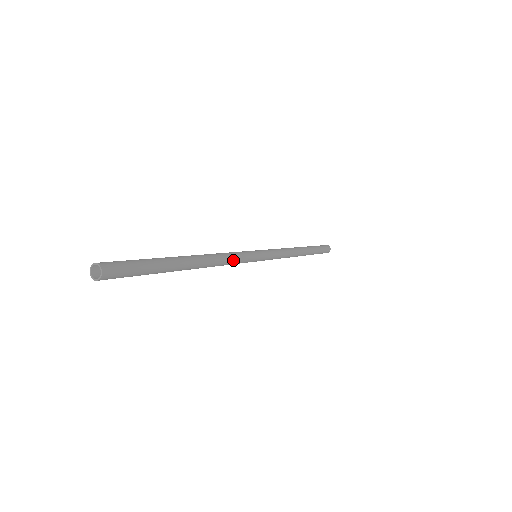
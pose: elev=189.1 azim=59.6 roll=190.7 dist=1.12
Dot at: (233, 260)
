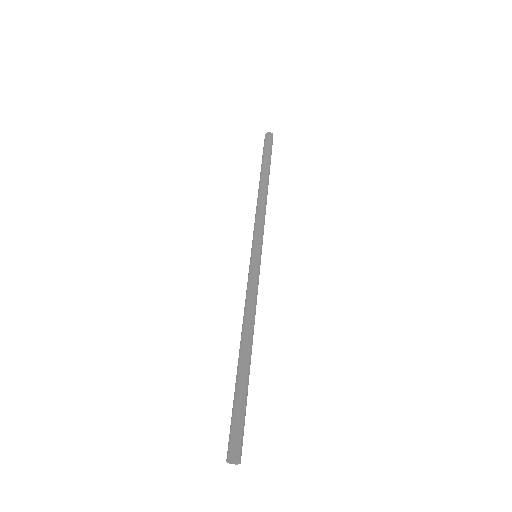
Dot at: occluded
